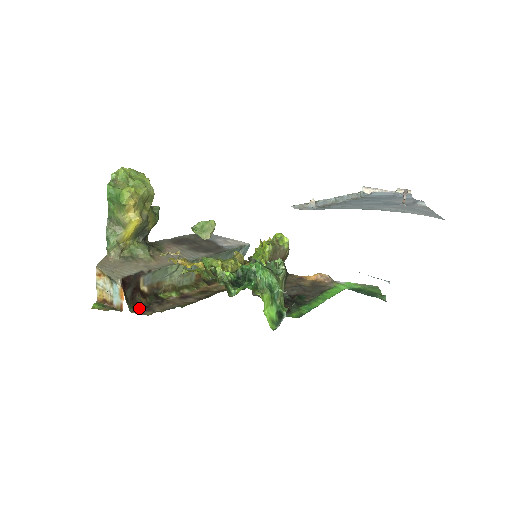
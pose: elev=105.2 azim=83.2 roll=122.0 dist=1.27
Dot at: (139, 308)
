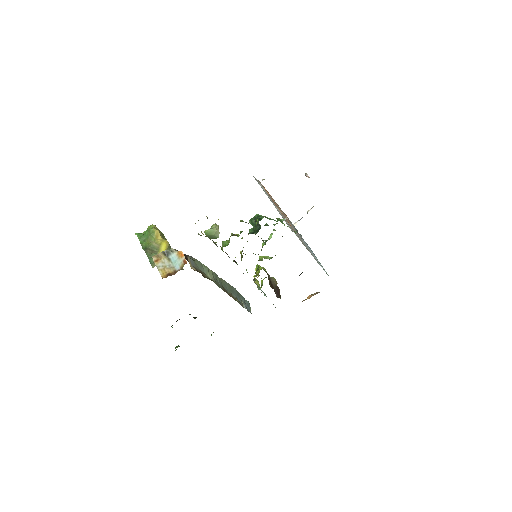
Dot at: occluded
